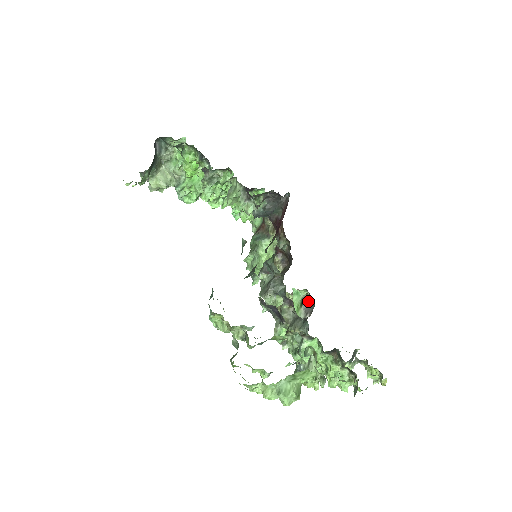
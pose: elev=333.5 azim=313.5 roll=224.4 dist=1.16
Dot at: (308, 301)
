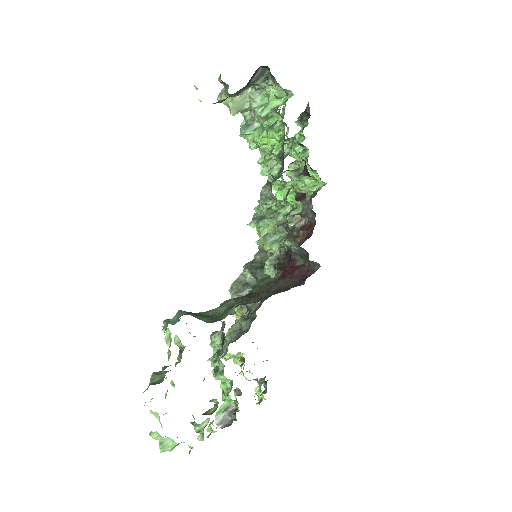
Dot at: (231, 414)
